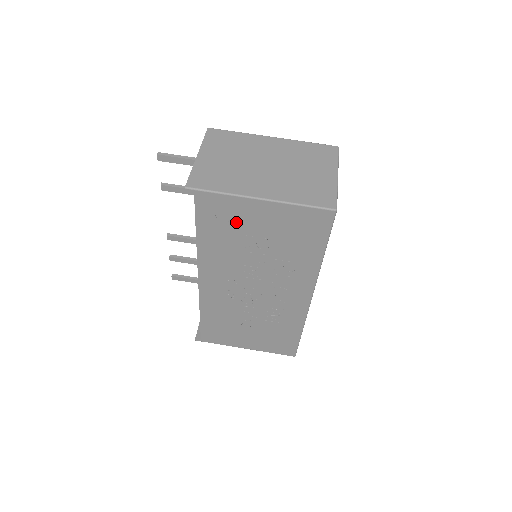
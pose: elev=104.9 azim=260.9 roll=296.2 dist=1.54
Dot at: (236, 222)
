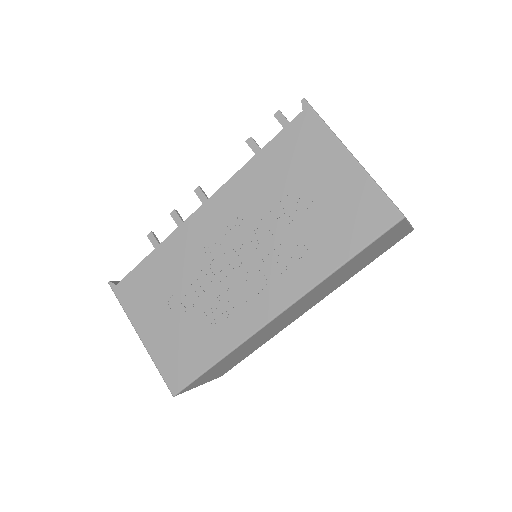
Dot at: (307, 163)
